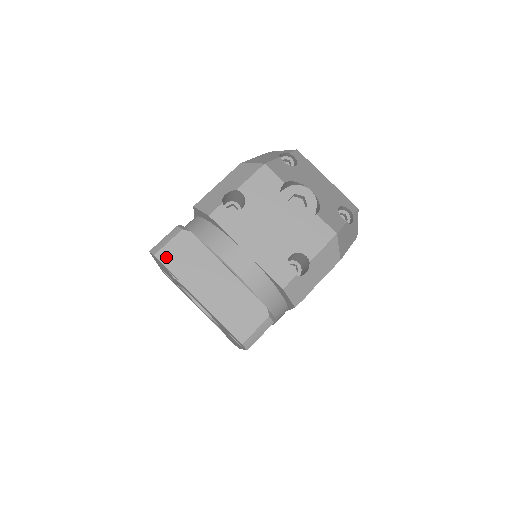
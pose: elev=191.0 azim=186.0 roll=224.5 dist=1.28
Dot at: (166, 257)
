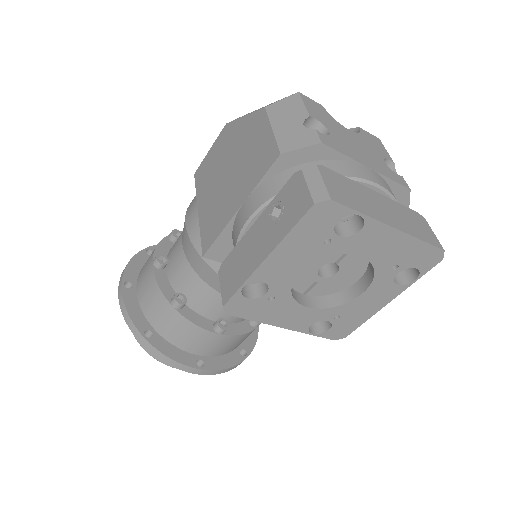
Dot at: (338, 197)
